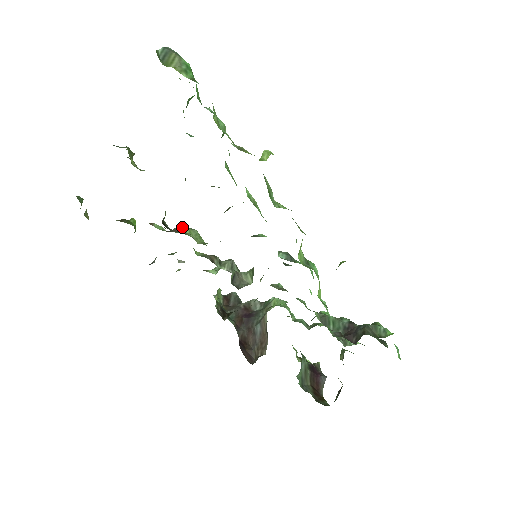
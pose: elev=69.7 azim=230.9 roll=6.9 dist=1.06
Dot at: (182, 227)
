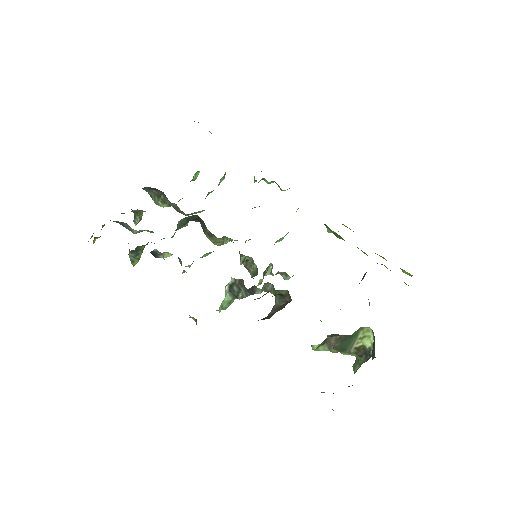
Dot at: occluded
